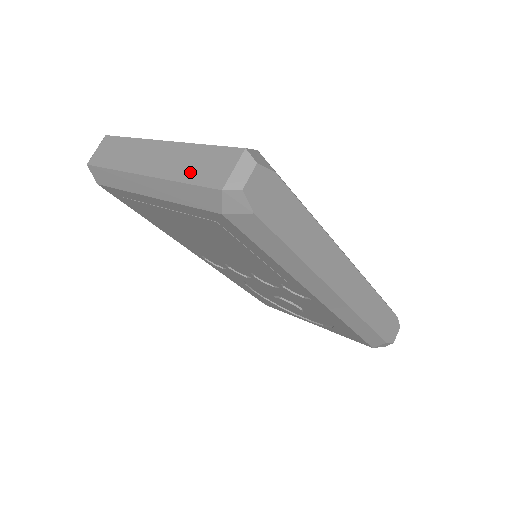
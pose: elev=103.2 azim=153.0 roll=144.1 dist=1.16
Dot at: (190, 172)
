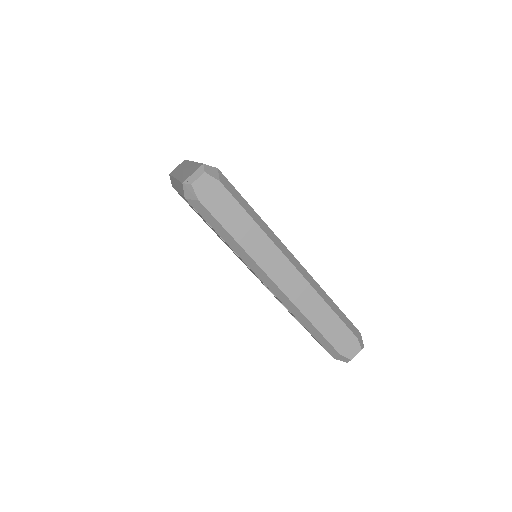
Dot at: (184, 175)
